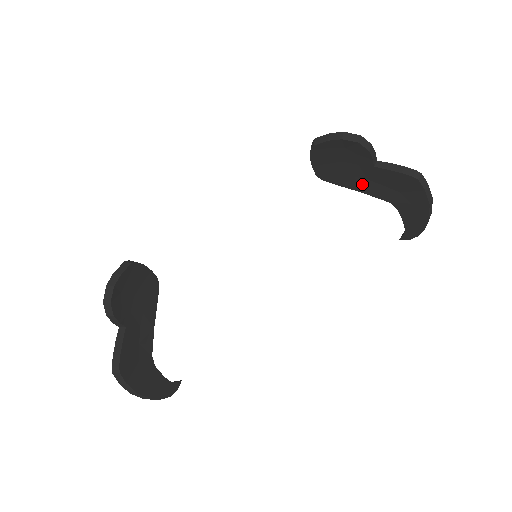
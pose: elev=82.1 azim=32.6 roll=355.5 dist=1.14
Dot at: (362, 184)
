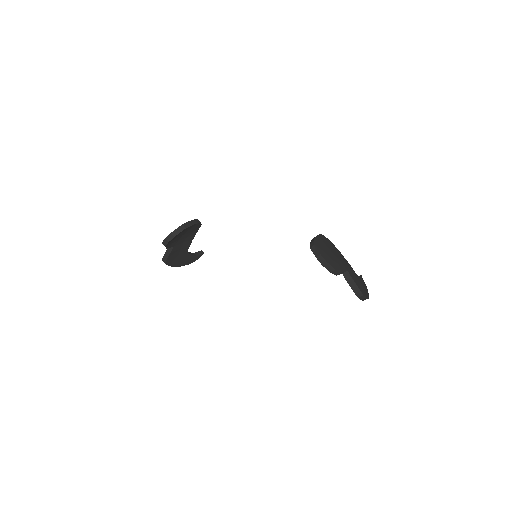
Dot at: occluded
